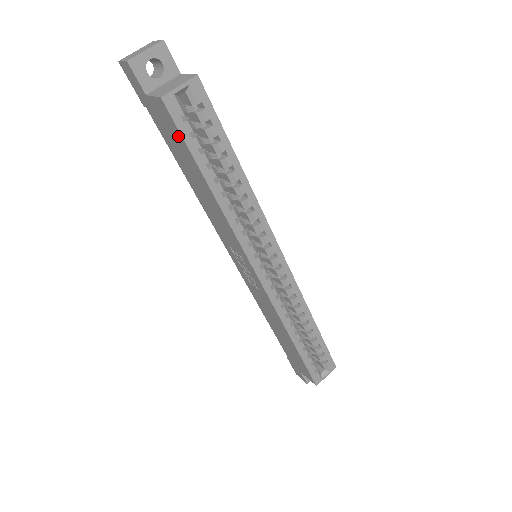
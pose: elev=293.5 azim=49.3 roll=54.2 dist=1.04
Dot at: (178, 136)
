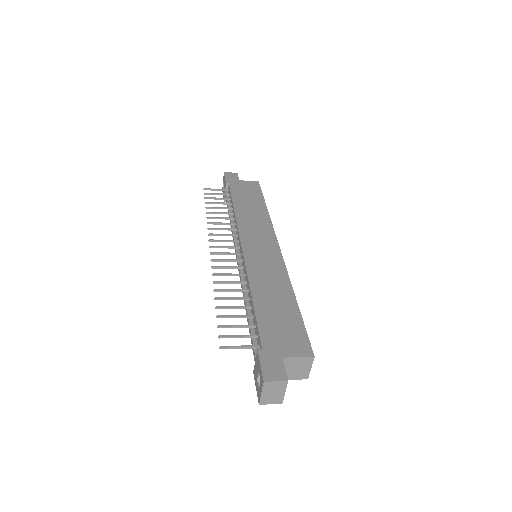
Dot at: occluded
